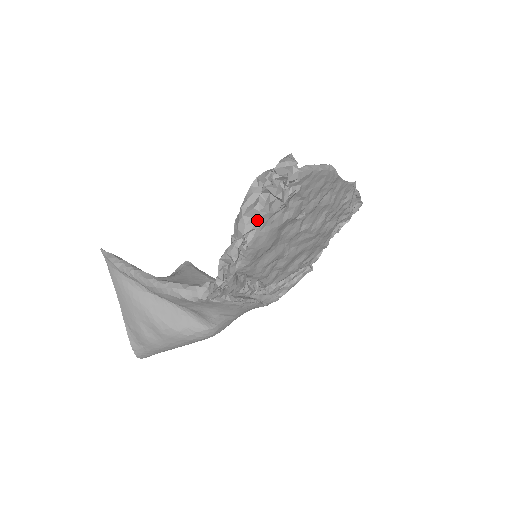
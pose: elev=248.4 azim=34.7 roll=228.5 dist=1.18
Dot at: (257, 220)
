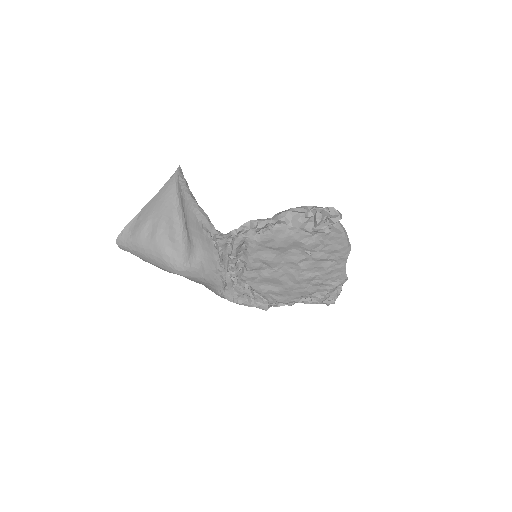
Dot at: (293, 221)
